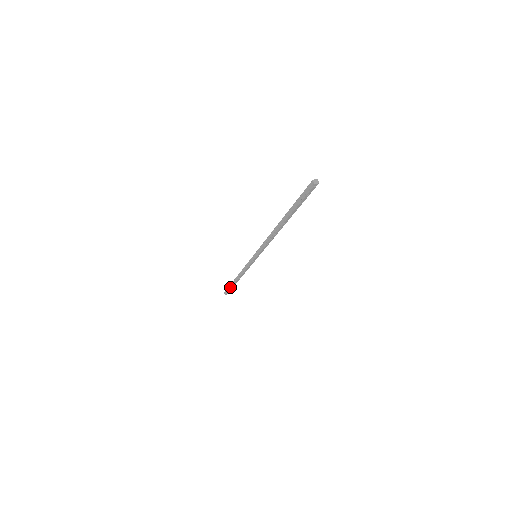
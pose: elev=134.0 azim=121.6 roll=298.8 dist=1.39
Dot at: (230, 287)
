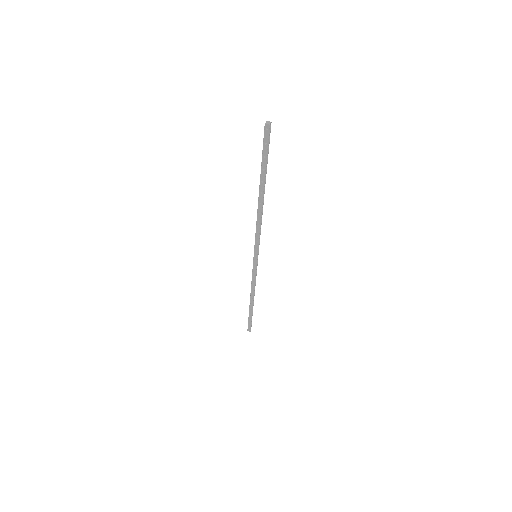
Dot at: (249, 315)
